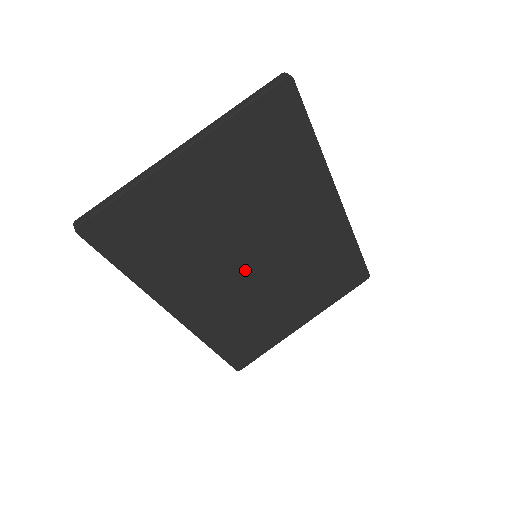
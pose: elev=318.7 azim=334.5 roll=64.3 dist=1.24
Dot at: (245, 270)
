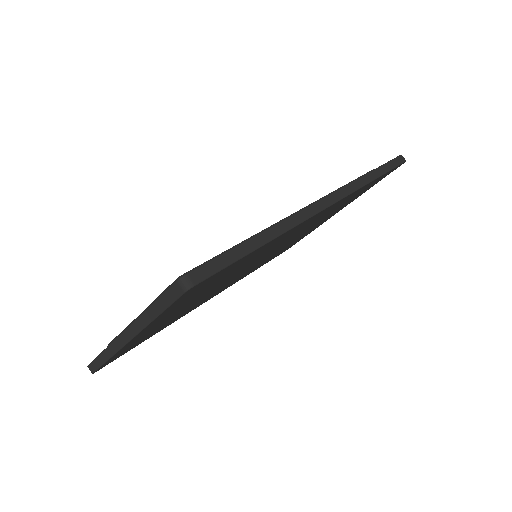
Dot at: (251, 267)
